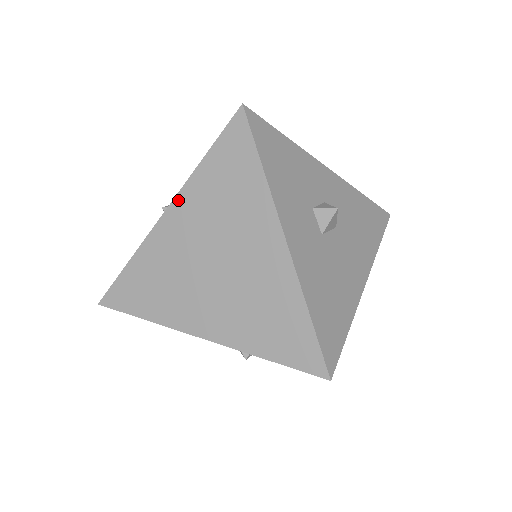
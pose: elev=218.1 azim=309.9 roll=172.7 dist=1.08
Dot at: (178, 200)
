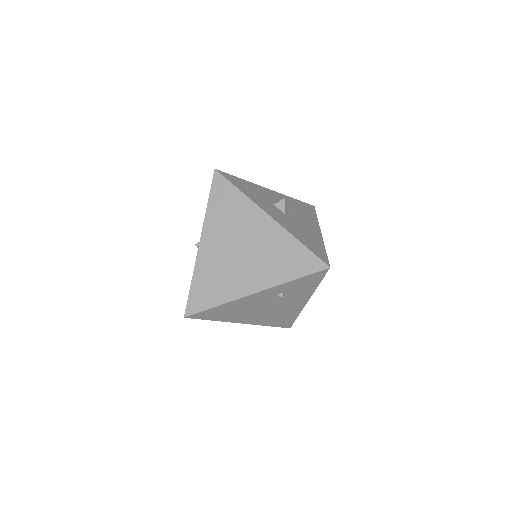
Dot at: (204, 231)
